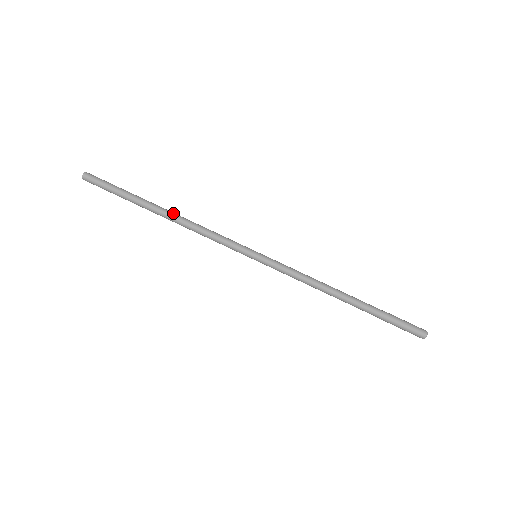
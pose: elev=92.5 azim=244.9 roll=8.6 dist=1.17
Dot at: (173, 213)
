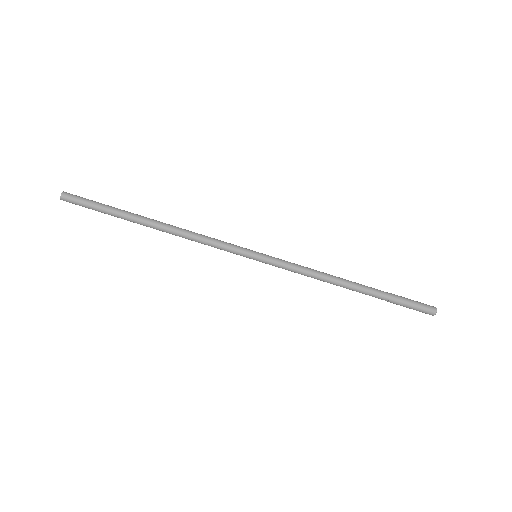
Dot at: (163, 225)
